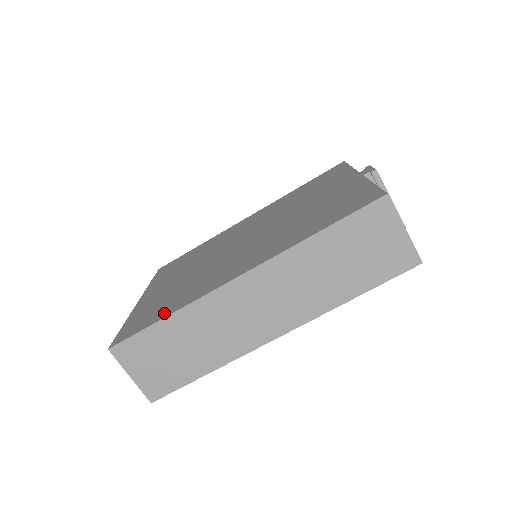
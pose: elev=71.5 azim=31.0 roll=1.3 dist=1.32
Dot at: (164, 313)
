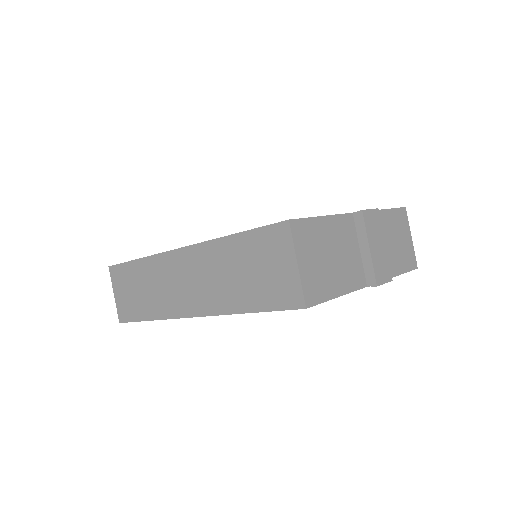
Dot at: occluded
